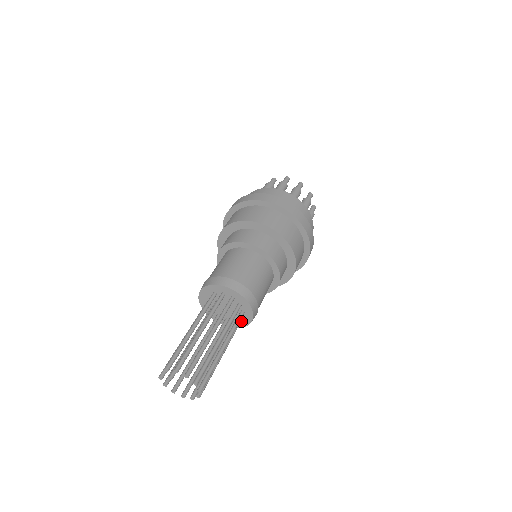
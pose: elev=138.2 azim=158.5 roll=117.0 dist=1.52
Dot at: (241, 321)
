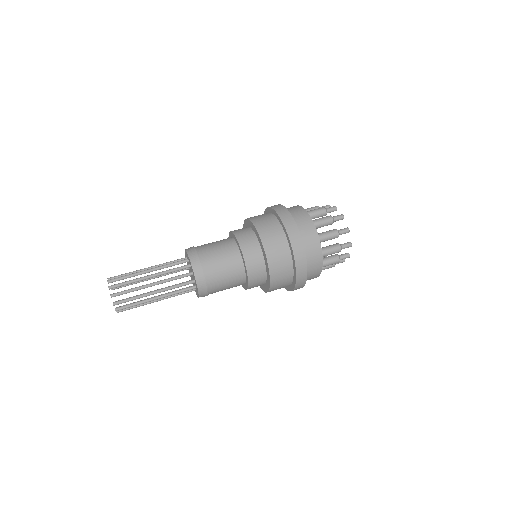
Dot at: occluded
